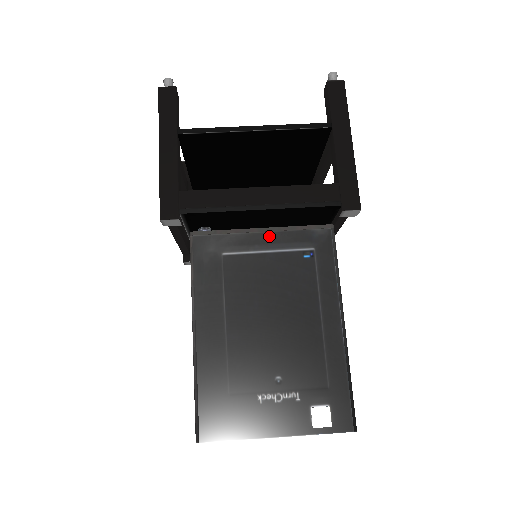
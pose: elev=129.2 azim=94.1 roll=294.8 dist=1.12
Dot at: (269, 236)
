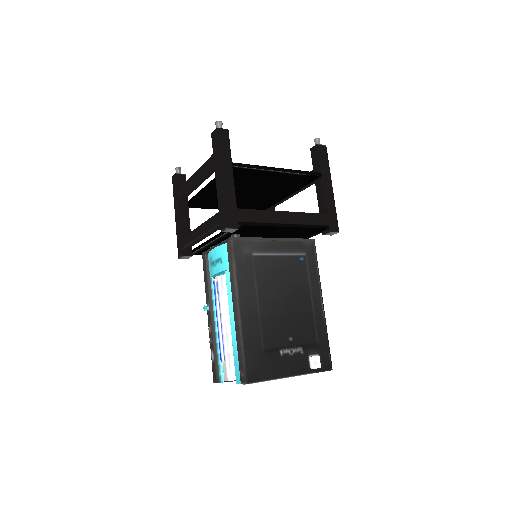
Dot at: (280, 244)
